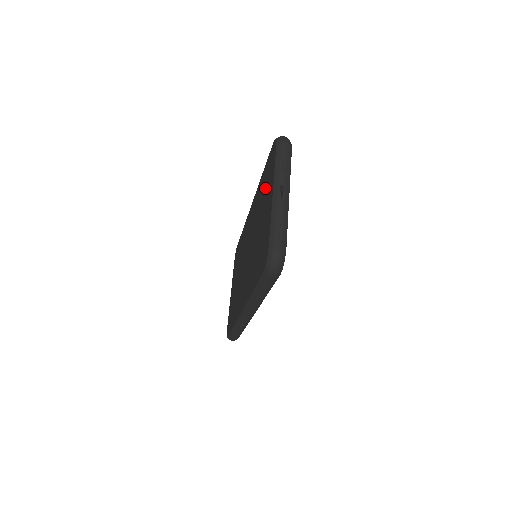
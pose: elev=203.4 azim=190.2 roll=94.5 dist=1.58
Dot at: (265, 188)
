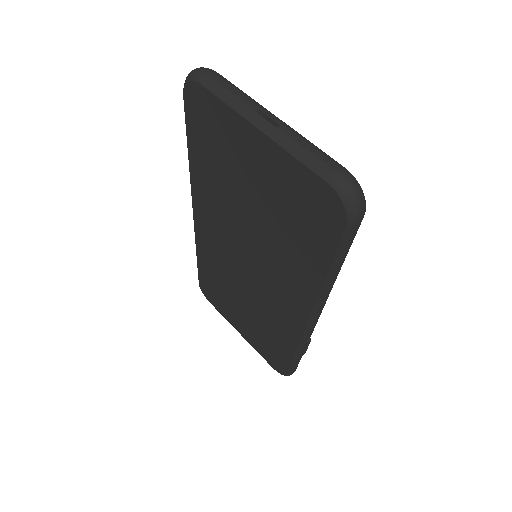
Dot at: (220, 155)
